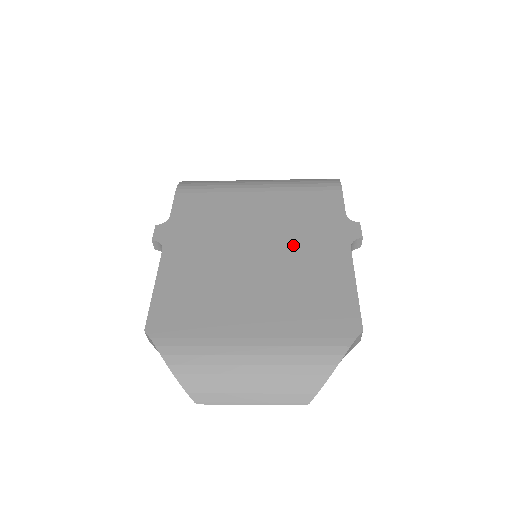
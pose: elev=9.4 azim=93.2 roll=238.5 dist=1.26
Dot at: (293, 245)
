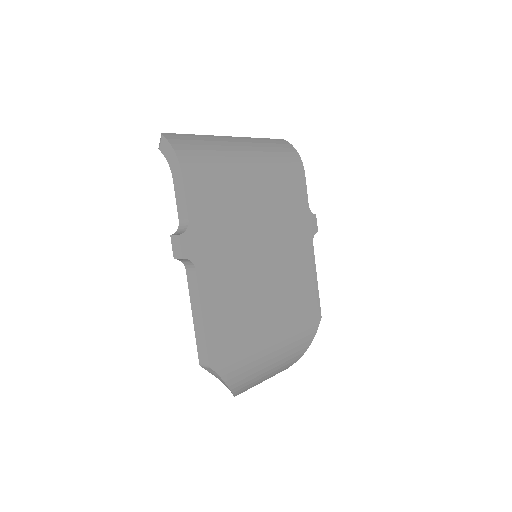
Dot at: (284, 246)
